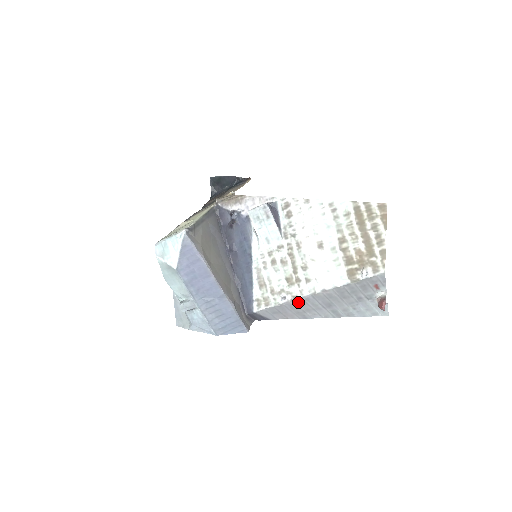
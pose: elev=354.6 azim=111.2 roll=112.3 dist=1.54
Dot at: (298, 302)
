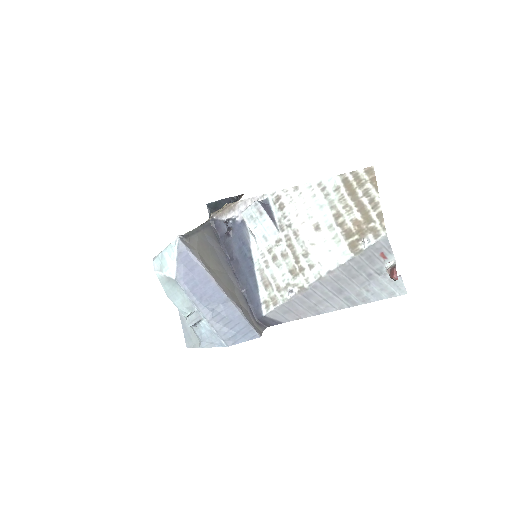
Dot at: (306, 293)
